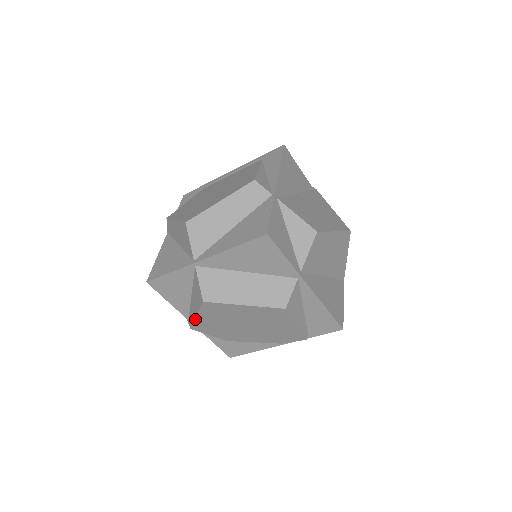
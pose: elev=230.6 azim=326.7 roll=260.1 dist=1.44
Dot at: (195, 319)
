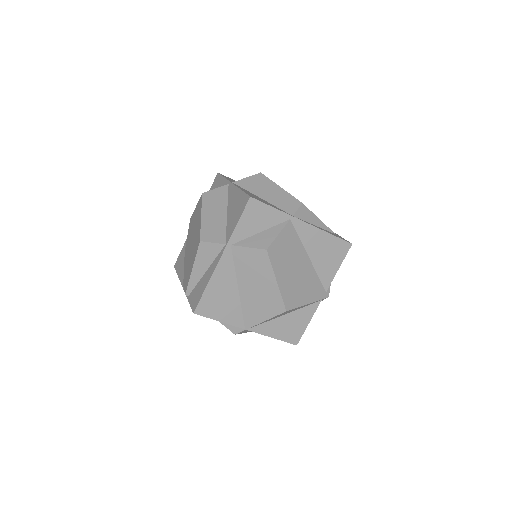
Dot at: occluded
